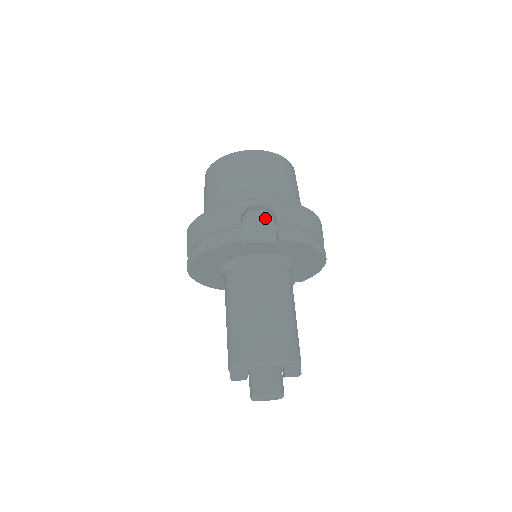
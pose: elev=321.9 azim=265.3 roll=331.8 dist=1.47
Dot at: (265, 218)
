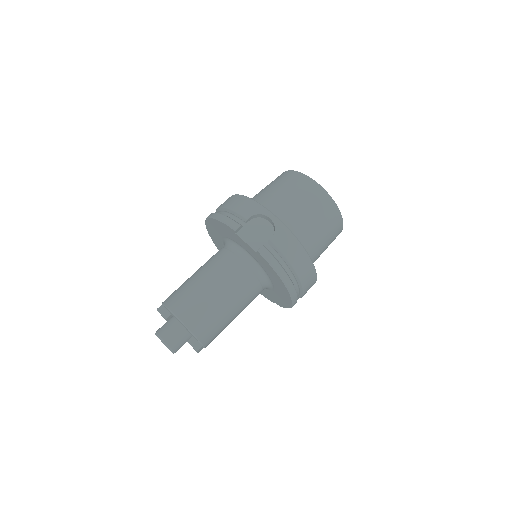
Dot at: (267, 231)
